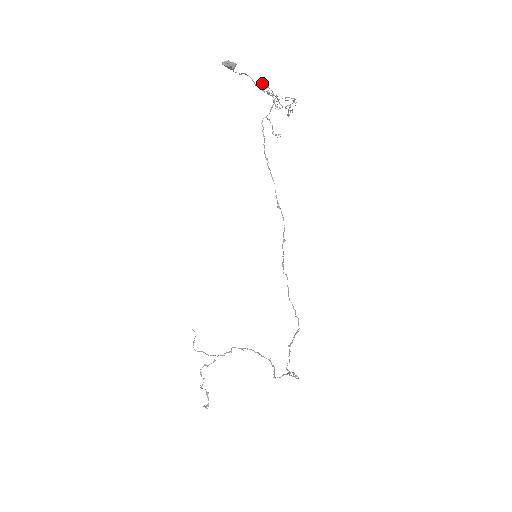
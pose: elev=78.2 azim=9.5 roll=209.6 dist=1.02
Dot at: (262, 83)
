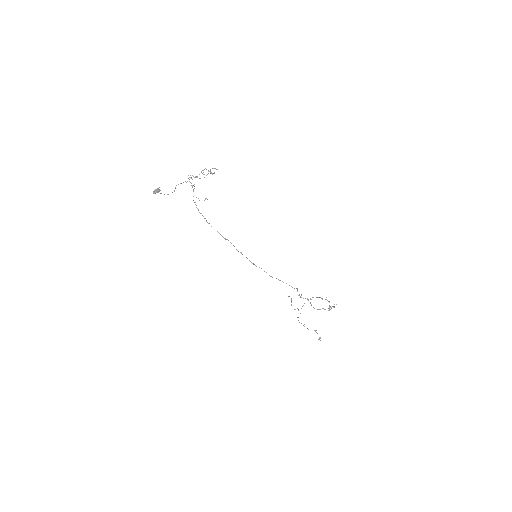
Dot at: occluded
